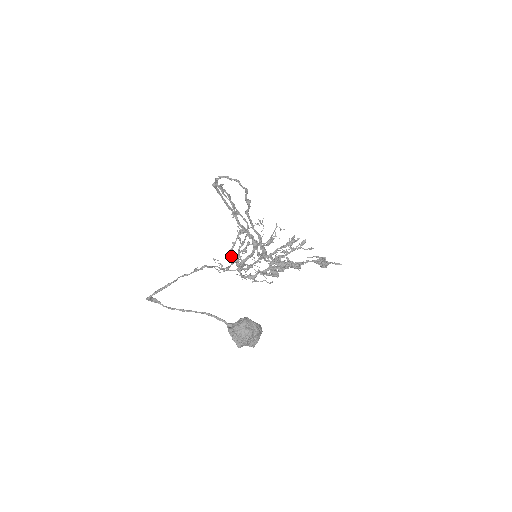
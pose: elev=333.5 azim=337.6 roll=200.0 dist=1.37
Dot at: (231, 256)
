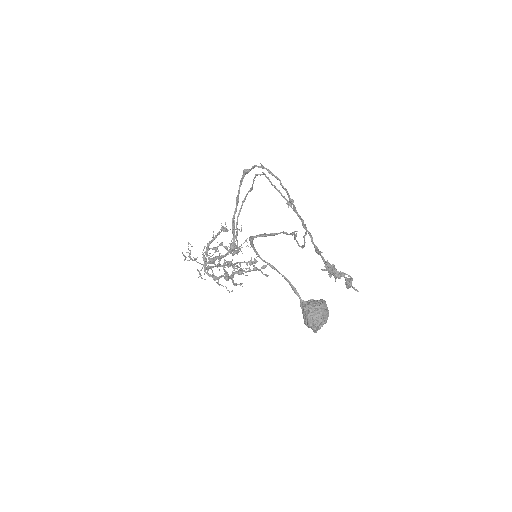
Dot at: occluded
